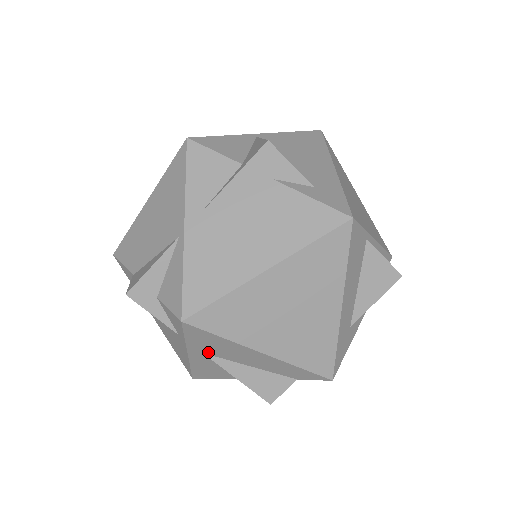
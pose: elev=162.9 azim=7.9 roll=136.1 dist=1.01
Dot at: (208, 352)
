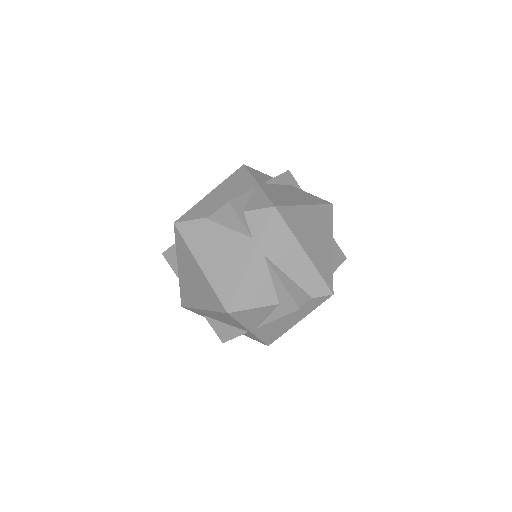
Dot at: (269, 254)
